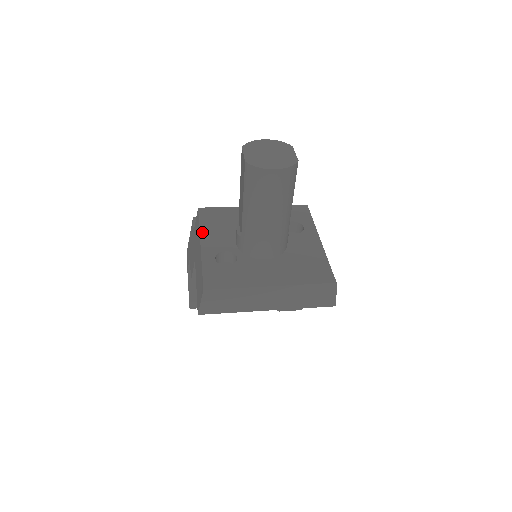
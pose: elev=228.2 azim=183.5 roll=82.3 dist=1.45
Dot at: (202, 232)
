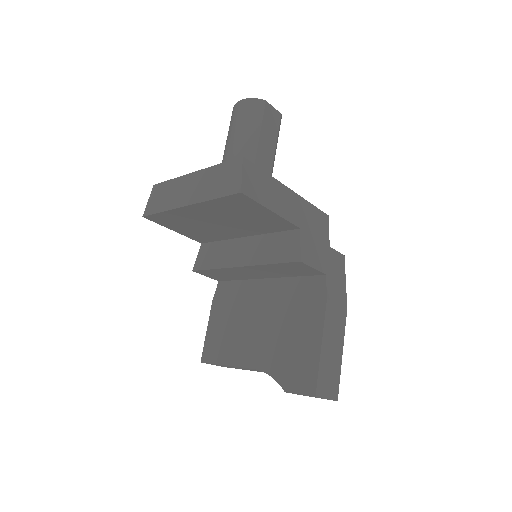
Dot at: occluded
